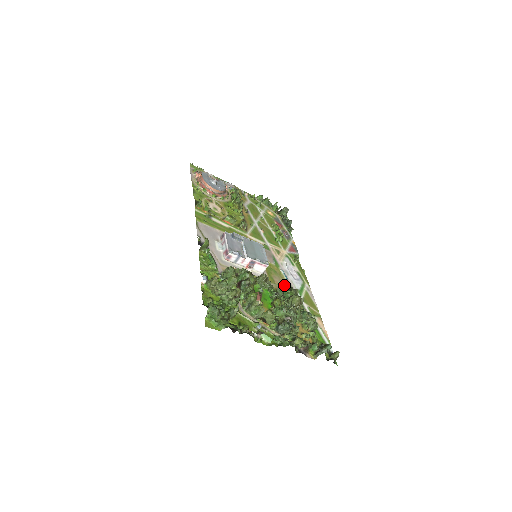
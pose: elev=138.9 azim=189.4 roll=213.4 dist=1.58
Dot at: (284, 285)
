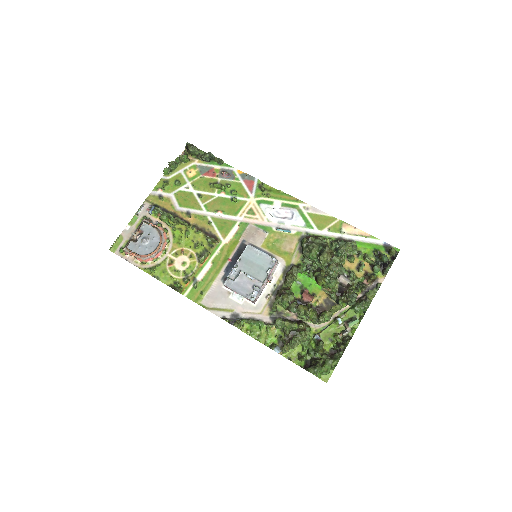
Dot at: (296, 242)
